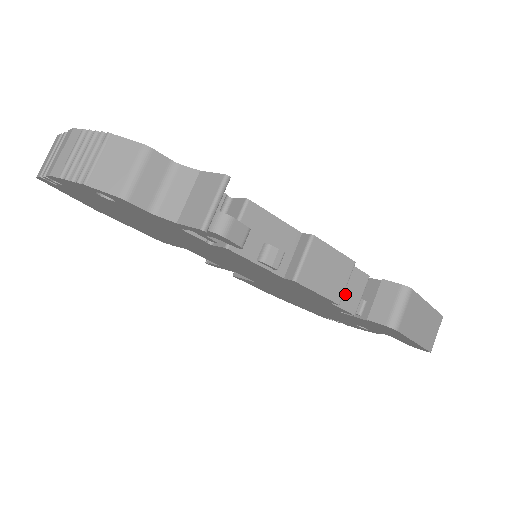
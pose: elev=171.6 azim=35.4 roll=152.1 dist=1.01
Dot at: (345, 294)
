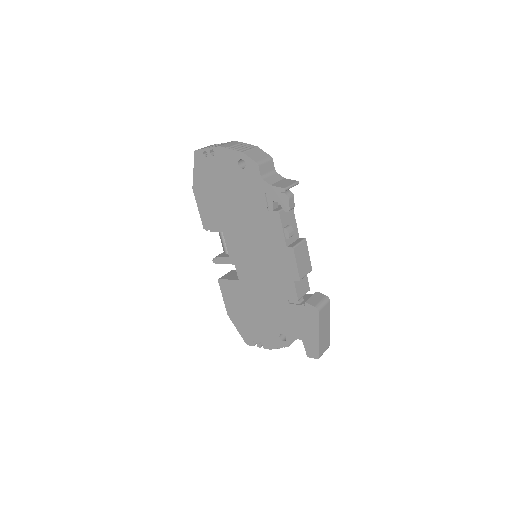
Dot at: (300, 285)
